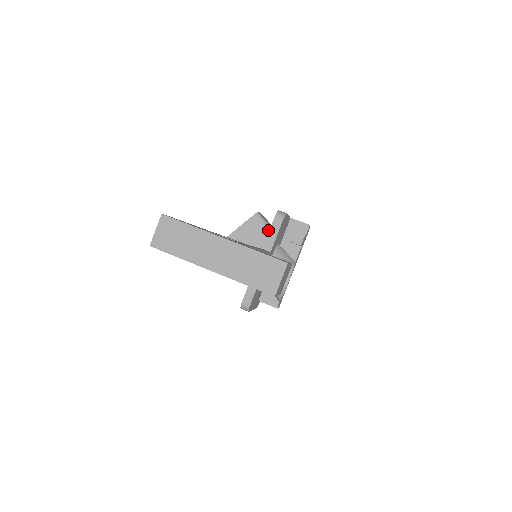
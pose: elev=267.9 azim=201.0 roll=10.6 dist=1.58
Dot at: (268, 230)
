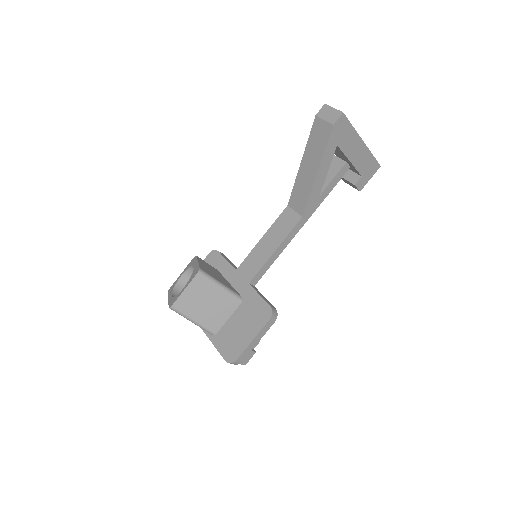
Dot at: (214, 268)
